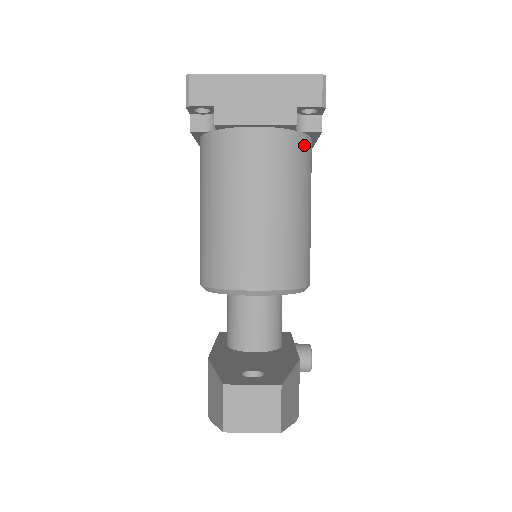
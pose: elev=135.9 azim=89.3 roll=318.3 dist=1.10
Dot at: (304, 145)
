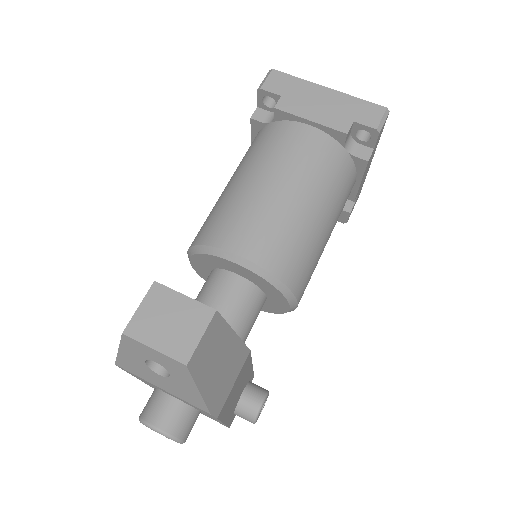
Dot at: (347, 167)
